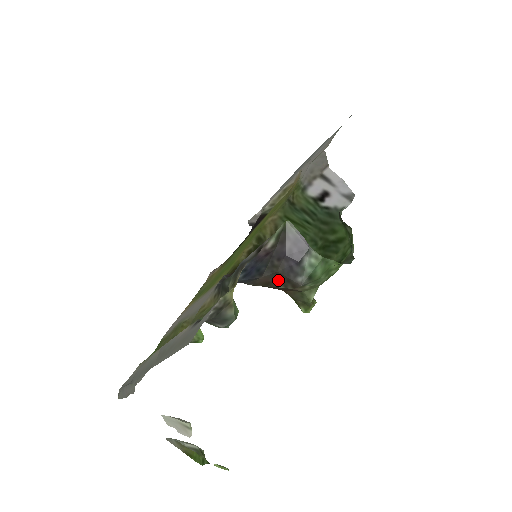
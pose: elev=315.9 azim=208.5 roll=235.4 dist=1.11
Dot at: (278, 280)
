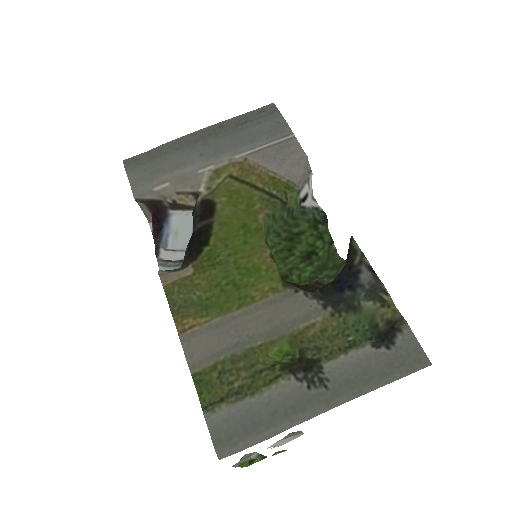
Dot at: occluded
